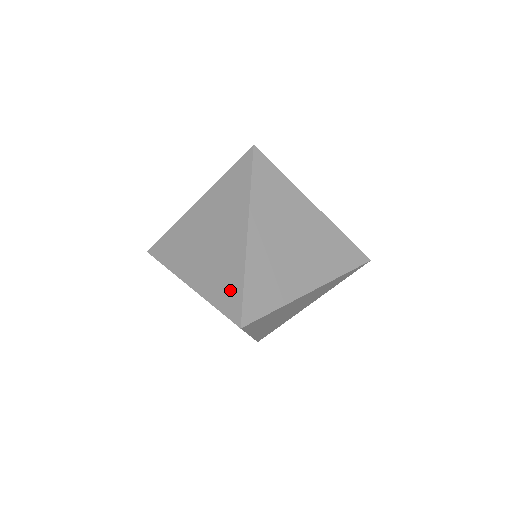
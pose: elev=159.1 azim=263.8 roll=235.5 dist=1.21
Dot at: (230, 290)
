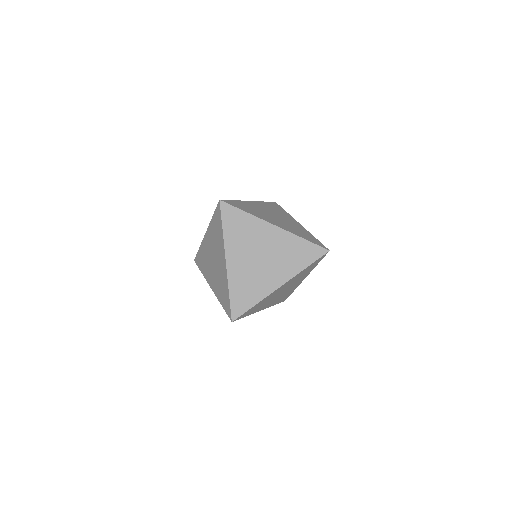
Dot at: (225, 297)
